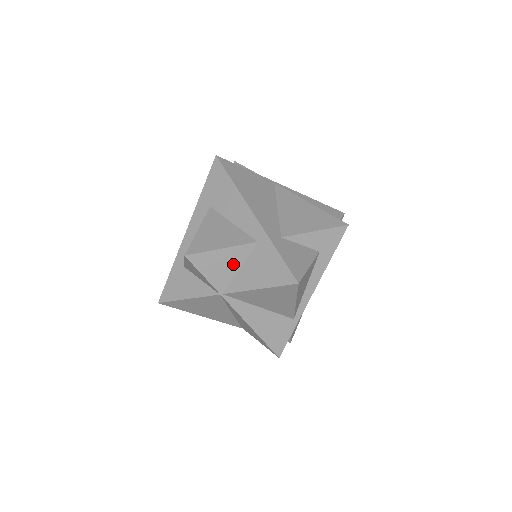
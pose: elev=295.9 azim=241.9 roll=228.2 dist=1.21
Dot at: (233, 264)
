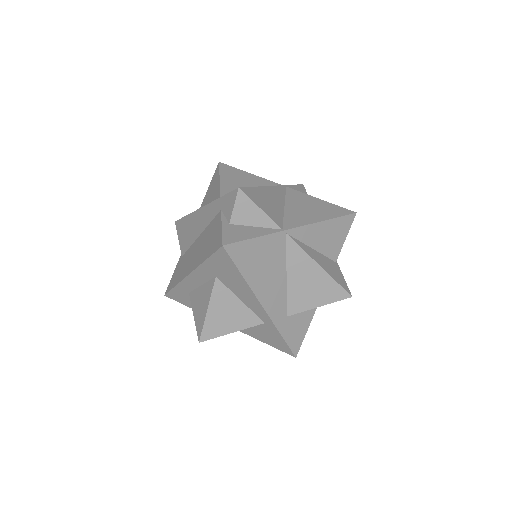
Dot at: occluded
